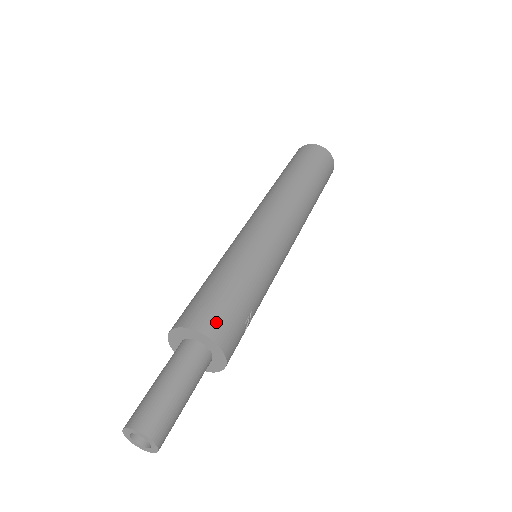
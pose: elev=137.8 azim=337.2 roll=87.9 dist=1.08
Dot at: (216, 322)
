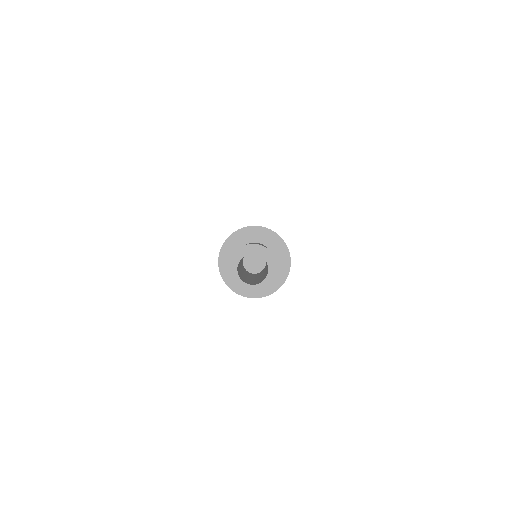
Dot at: occluded
